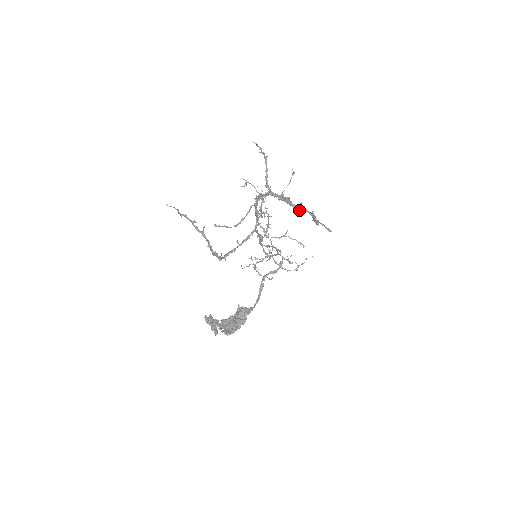
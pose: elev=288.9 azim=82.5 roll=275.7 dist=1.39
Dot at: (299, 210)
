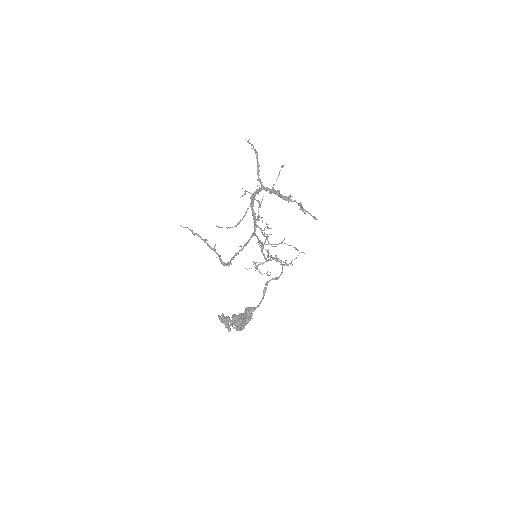
Dot at: occluded
